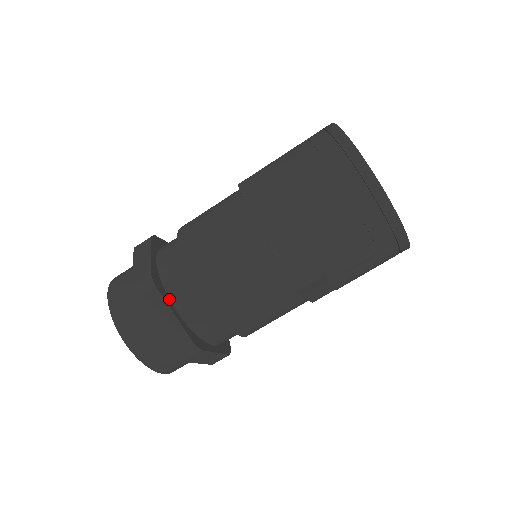
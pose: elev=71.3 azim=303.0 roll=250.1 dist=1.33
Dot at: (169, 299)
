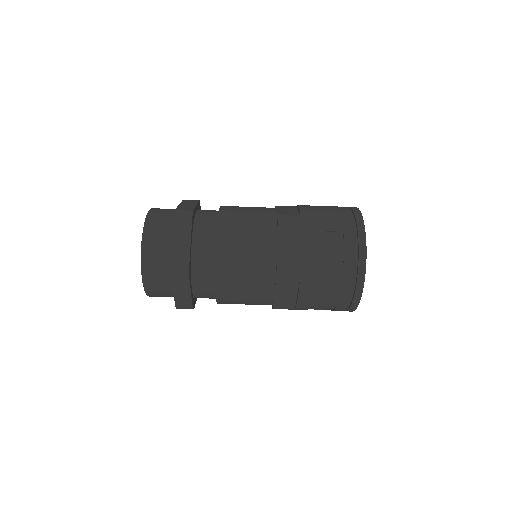
Dot at: (191, 281)
